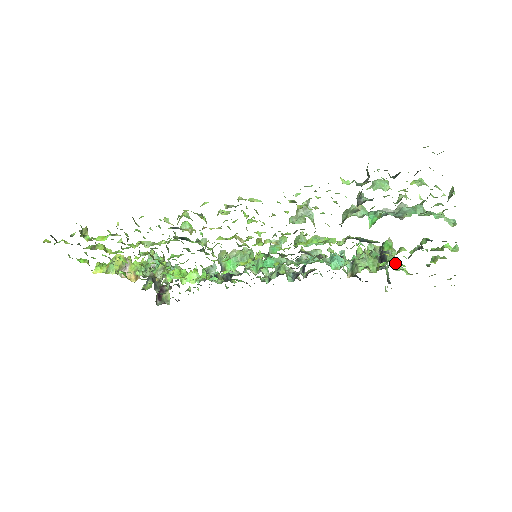
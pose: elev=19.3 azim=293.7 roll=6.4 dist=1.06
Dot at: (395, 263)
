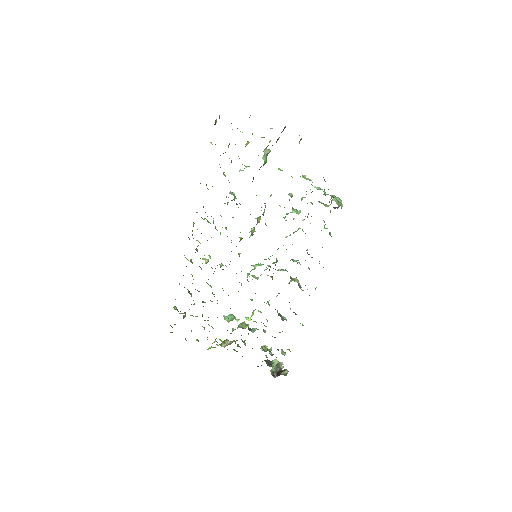
Dot at: occluded
